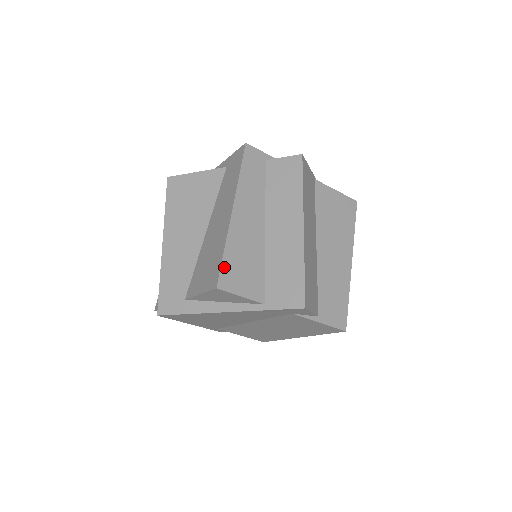
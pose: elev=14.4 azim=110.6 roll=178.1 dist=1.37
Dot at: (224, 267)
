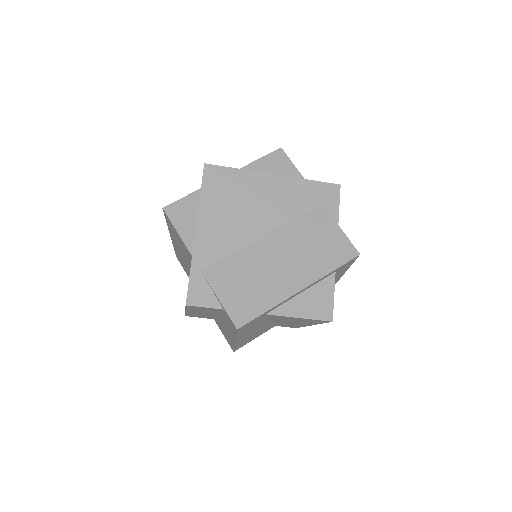
Dot at: occluded
